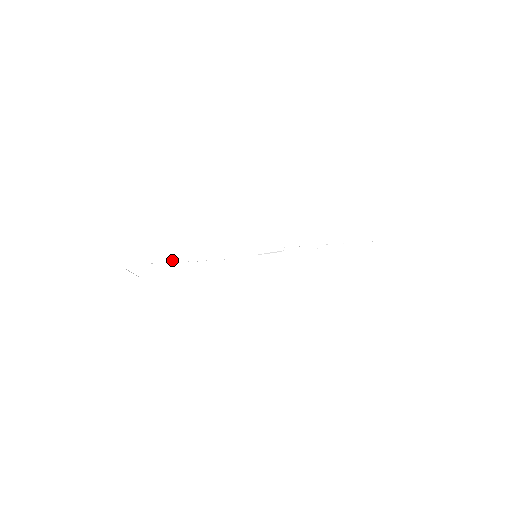
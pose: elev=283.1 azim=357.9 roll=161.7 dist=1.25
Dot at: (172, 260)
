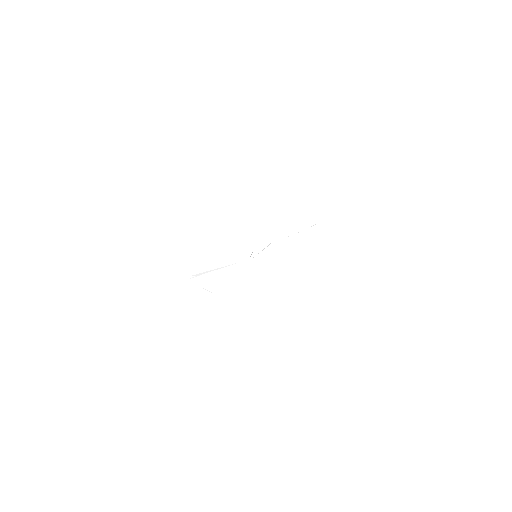
Dot at: (212, 270)
